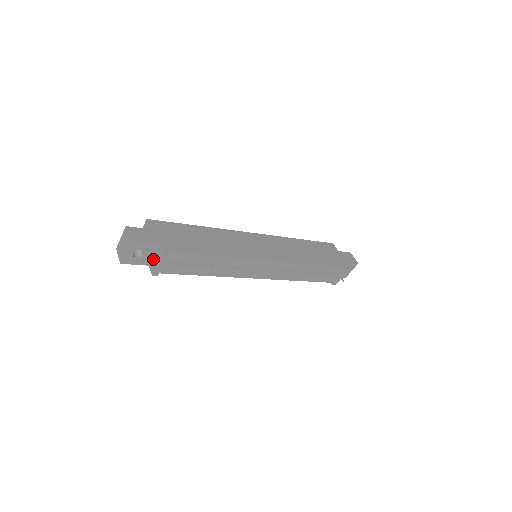
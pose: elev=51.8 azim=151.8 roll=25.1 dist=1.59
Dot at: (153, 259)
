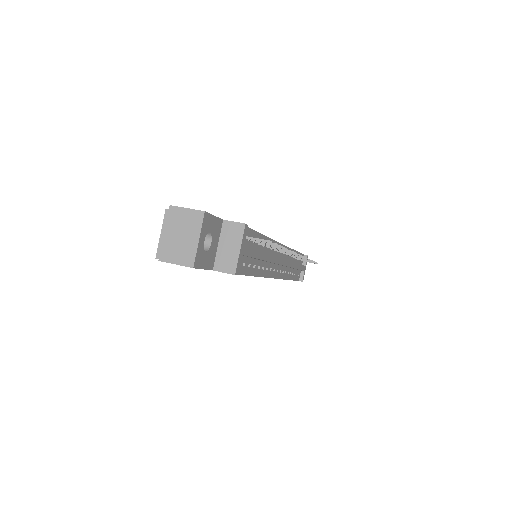
Dot at: (220, 251)
